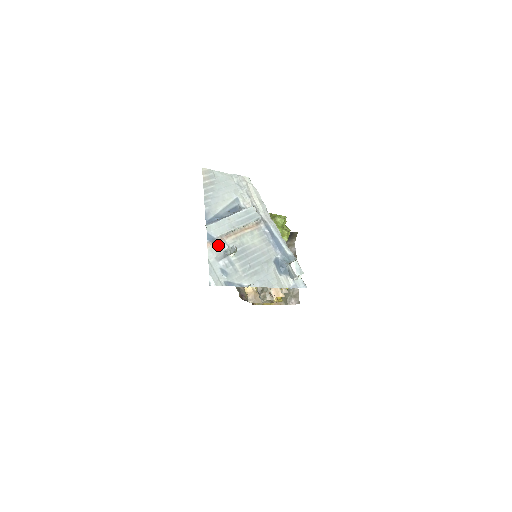
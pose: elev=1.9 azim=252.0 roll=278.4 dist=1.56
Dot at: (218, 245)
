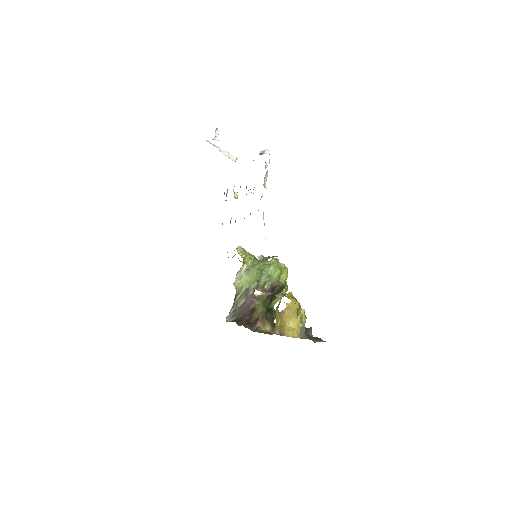
Dot at: occluded
